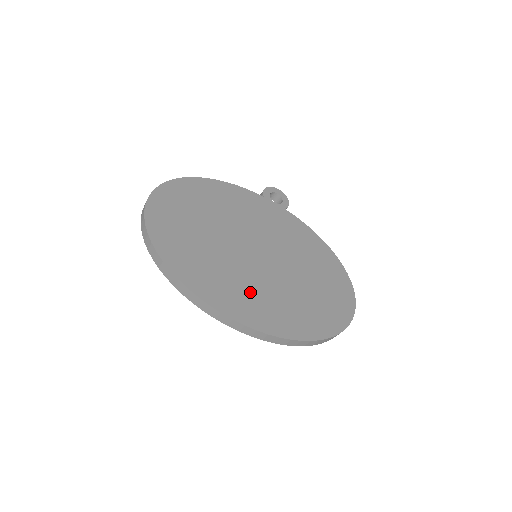
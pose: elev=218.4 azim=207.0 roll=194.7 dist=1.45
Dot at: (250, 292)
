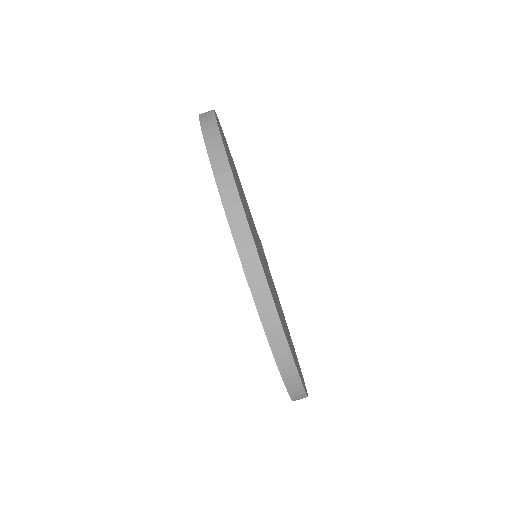
Dot at: (263, 263)
